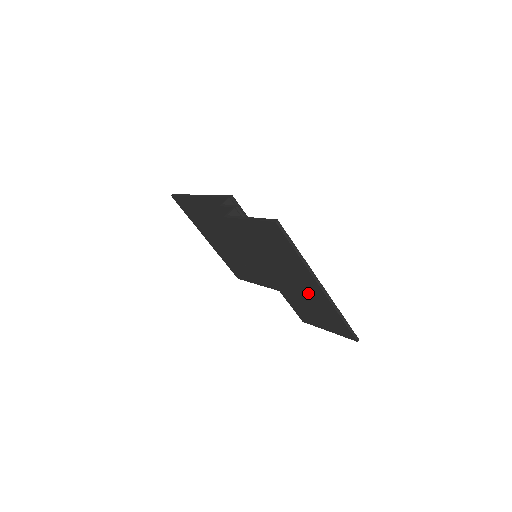
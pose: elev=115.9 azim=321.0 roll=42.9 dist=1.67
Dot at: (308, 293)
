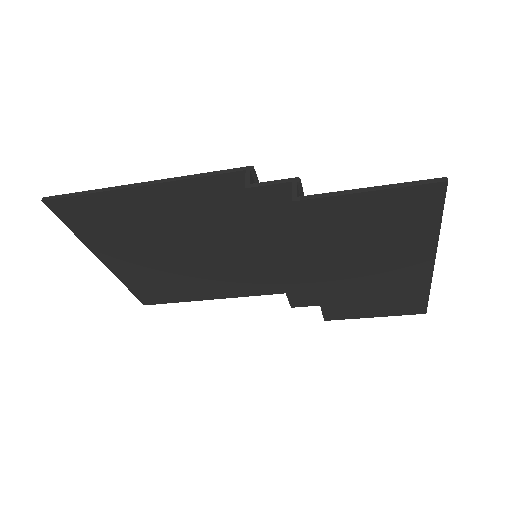
Dot at: (392, 277)
